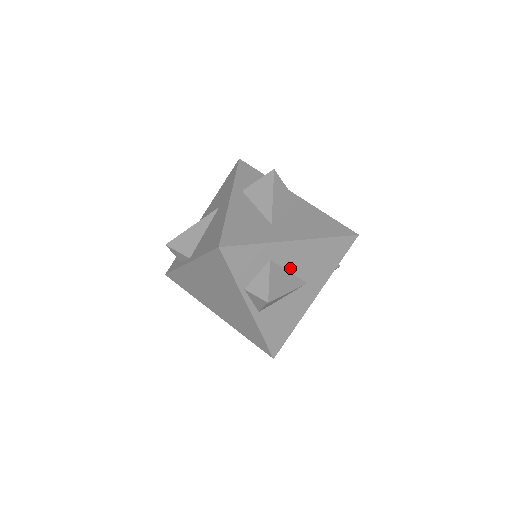
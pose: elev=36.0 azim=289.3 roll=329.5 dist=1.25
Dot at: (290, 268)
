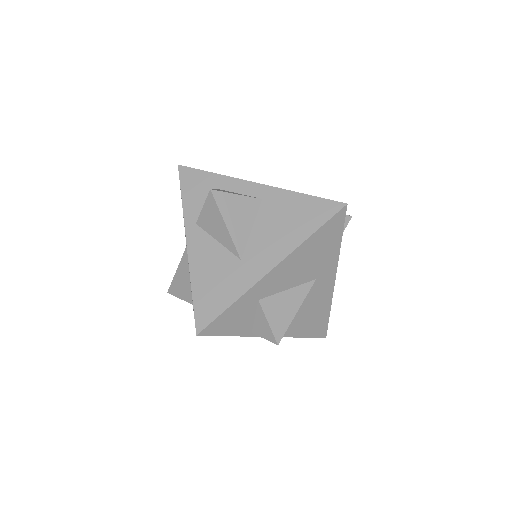
Dot at: (286, 287)
